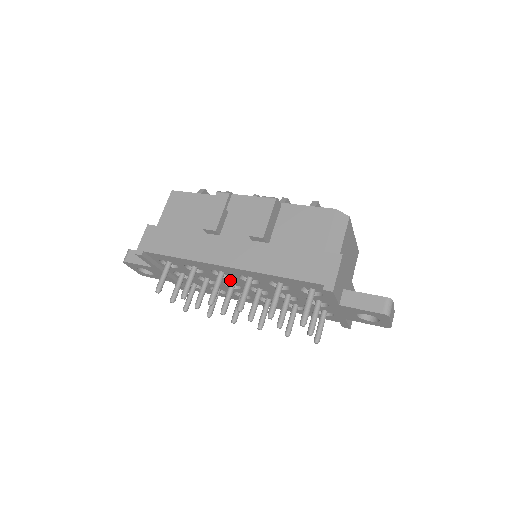
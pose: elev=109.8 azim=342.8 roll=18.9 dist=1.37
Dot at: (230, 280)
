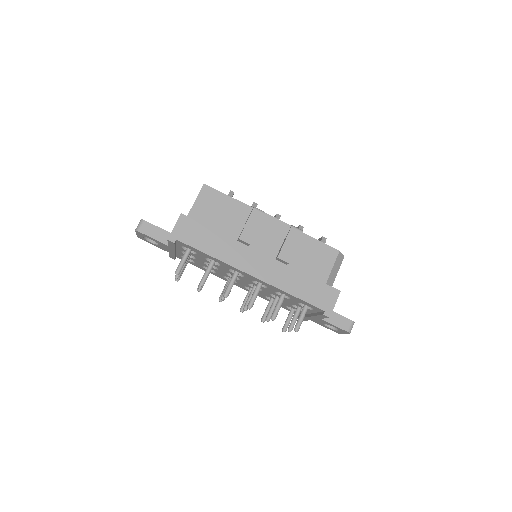
Dot at: (238, 276)
